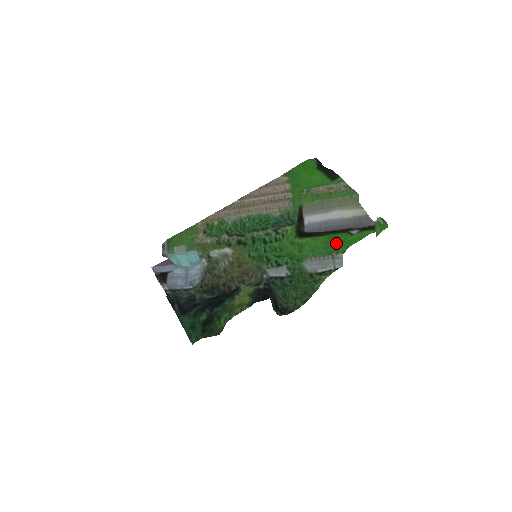
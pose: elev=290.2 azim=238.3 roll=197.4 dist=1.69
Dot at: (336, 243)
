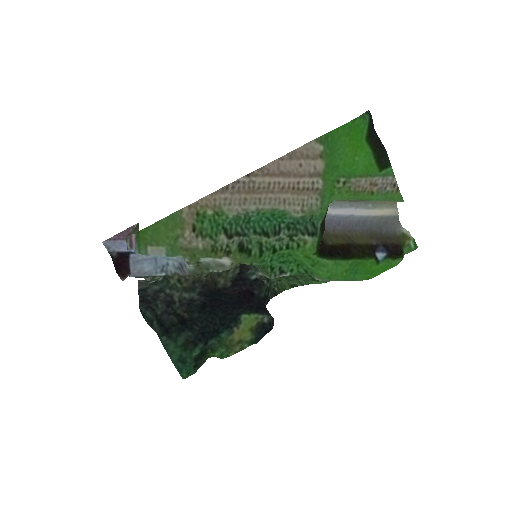
Dot at: (358, 273)
